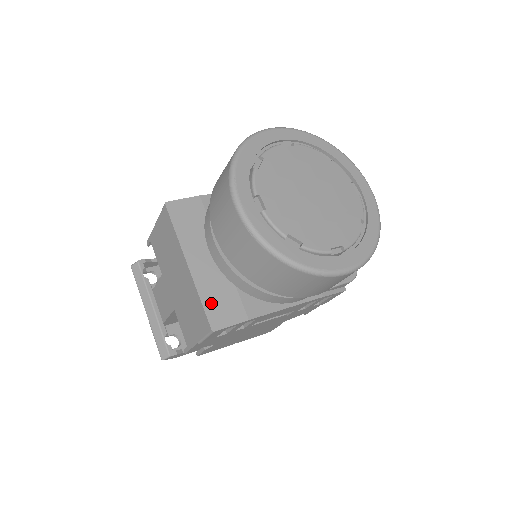
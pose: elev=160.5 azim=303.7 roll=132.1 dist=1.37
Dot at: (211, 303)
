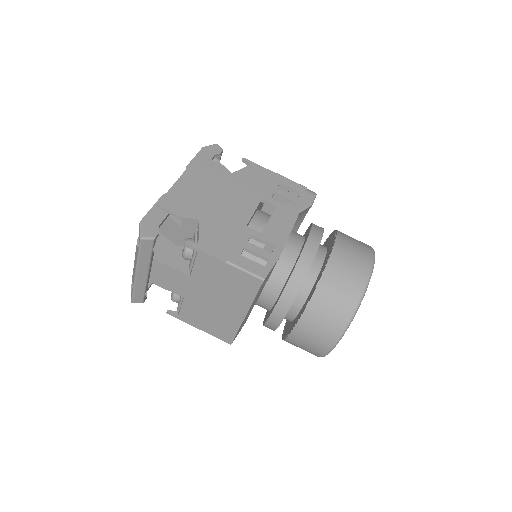
Dot at: occluded
